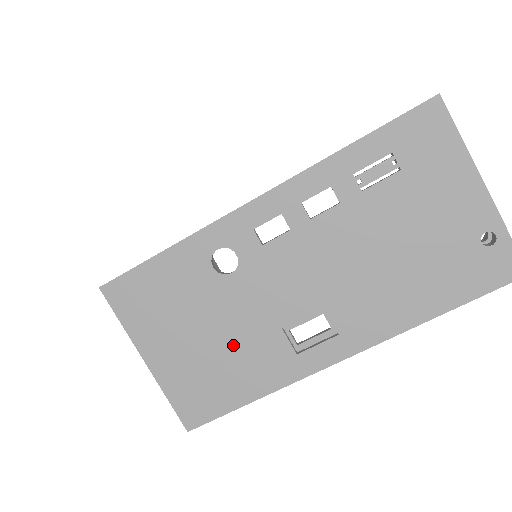
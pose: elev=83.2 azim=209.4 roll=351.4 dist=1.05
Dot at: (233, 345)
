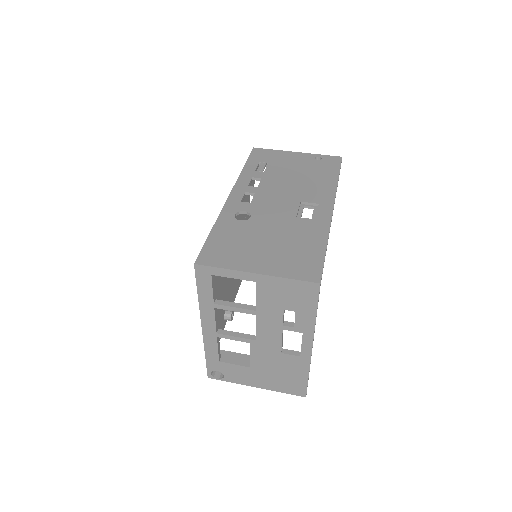
Dot at: (287, 236)
